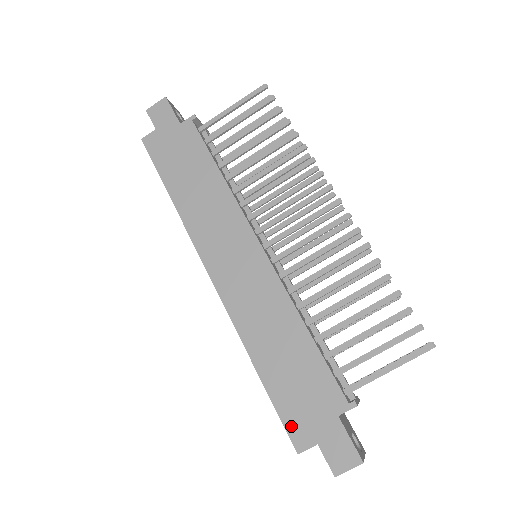
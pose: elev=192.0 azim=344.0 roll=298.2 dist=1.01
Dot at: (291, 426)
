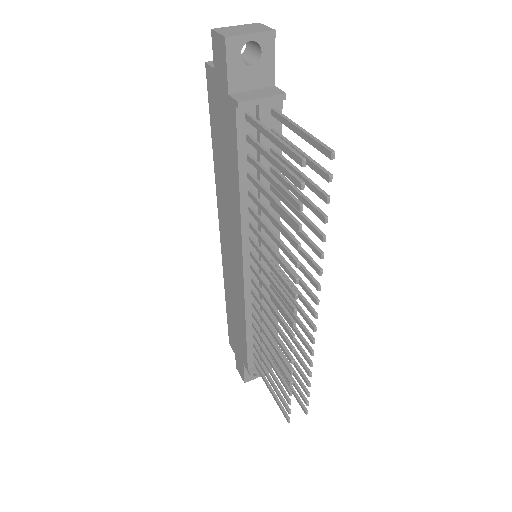
Dot at: (230, 336)
